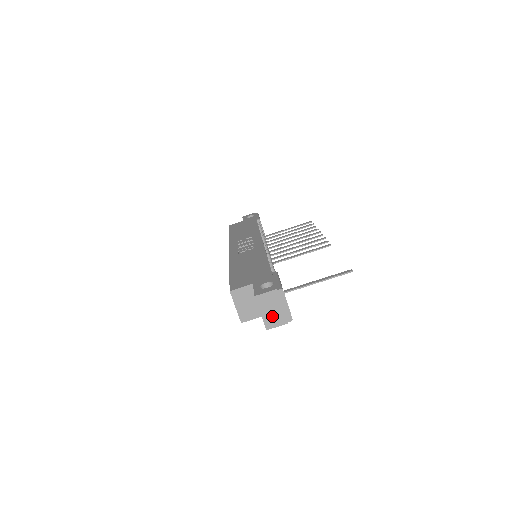
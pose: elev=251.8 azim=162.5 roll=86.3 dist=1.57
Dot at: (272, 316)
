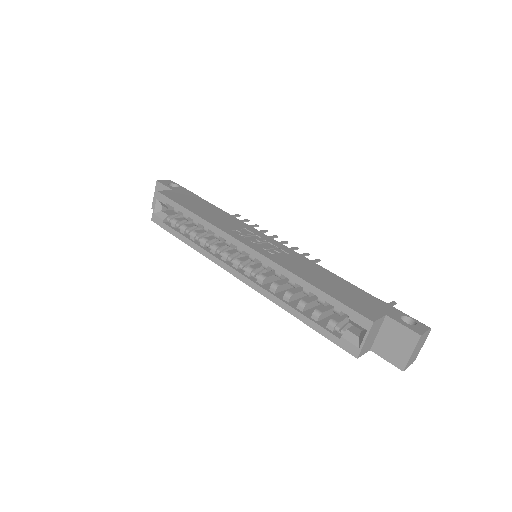
Dot at: (413, 356)
